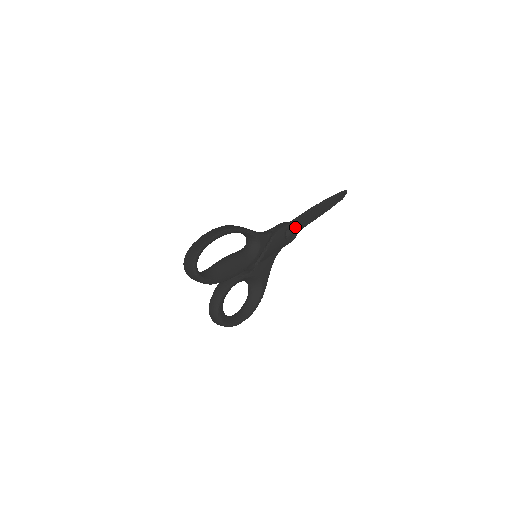
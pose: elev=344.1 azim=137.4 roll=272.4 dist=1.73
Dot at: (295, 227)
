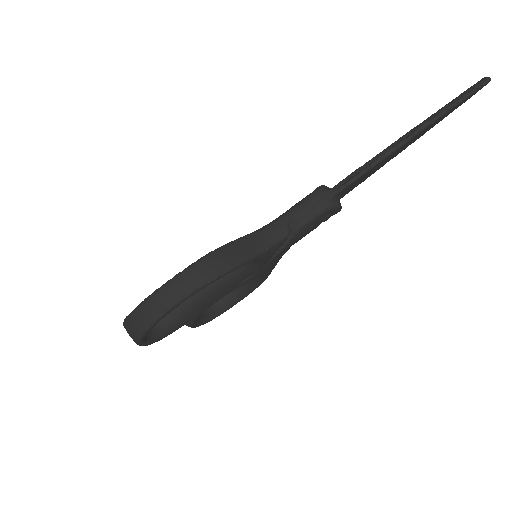
Dot at: (339, 207)
